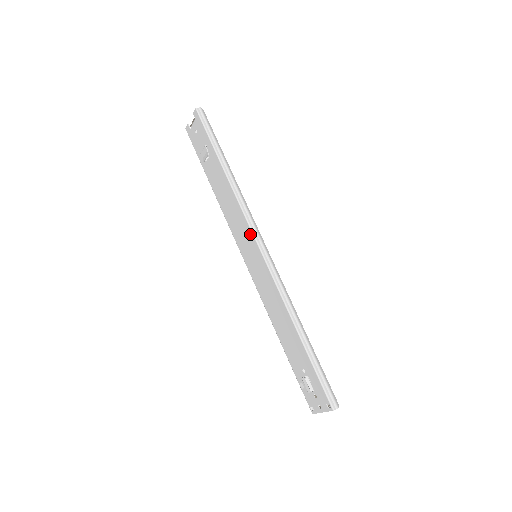
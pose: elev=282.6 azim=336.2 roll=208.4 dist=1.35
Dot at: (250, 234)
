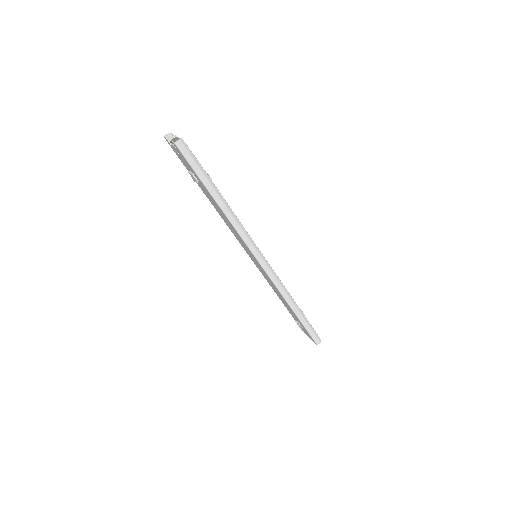
Dot at: (250, 251)
